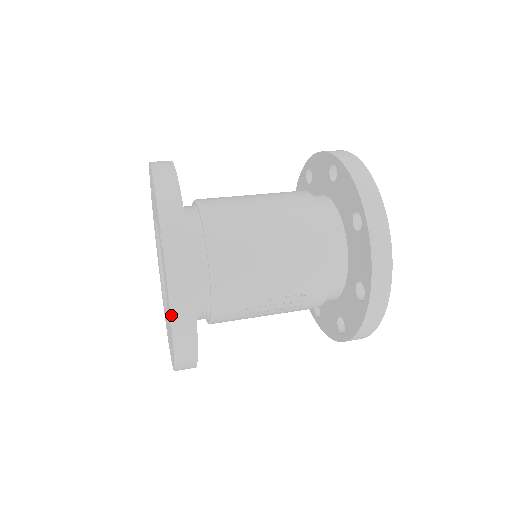
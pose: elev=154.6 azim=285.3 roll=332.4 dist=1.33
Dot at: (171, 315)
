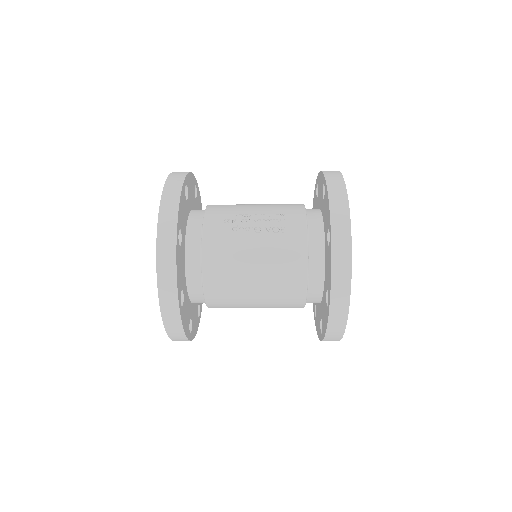
Dot at: (170, 174)
